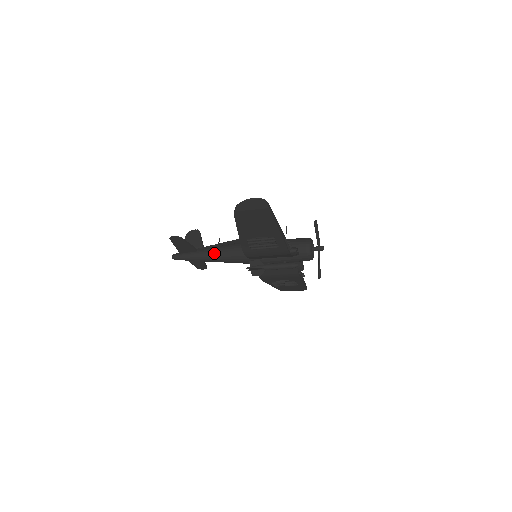
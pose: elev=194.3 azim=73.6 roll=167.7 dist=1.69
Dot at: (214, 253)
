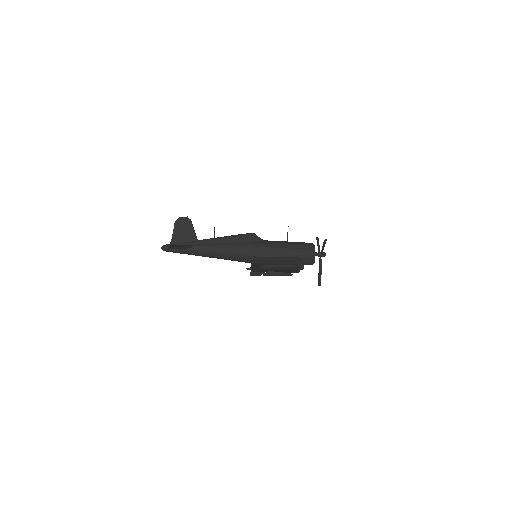
Dot at: (212, 253)
